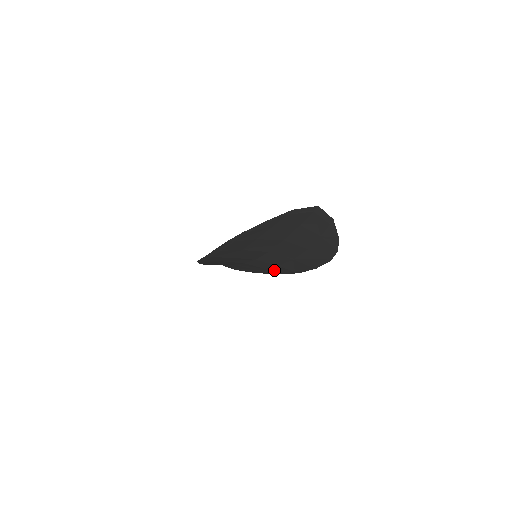
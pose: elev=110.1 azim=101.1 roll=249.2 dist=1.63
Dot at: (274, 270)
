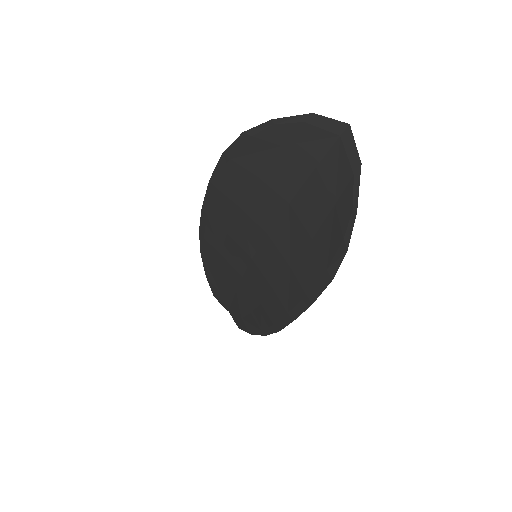
Dot at: (269, 310)
